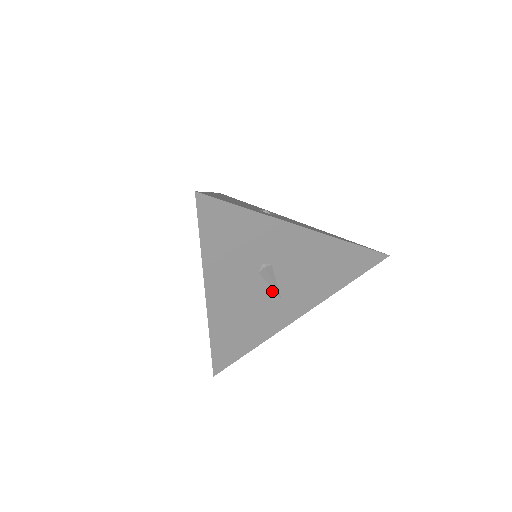
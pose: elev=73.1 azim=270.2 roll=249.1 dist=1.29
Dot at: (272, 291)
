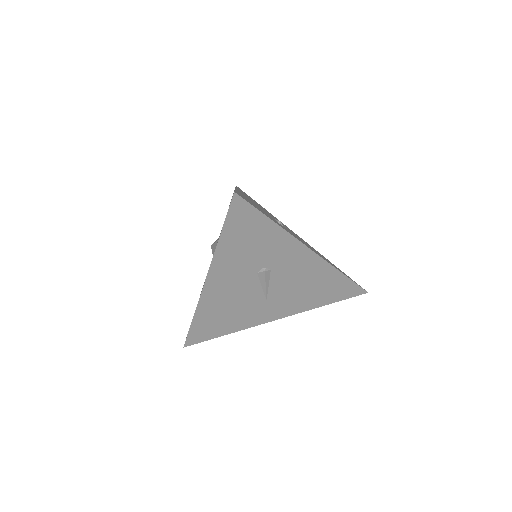
Dot at: (262, 292)
